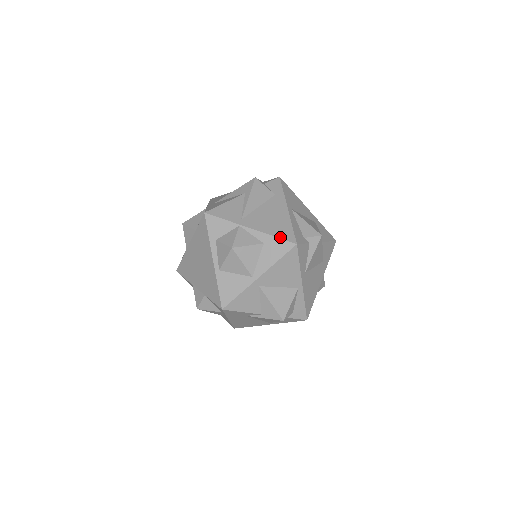
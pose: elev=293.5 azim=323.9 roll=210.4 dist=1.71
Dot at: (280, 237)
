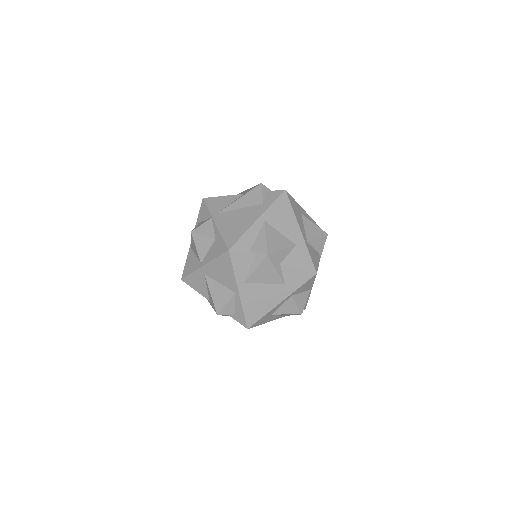
Dot at: (225, 239)
